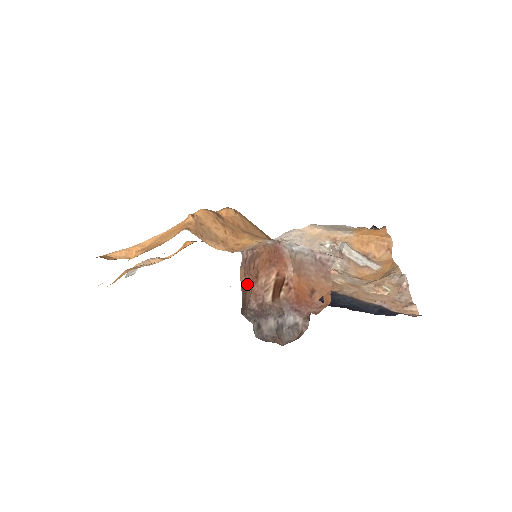
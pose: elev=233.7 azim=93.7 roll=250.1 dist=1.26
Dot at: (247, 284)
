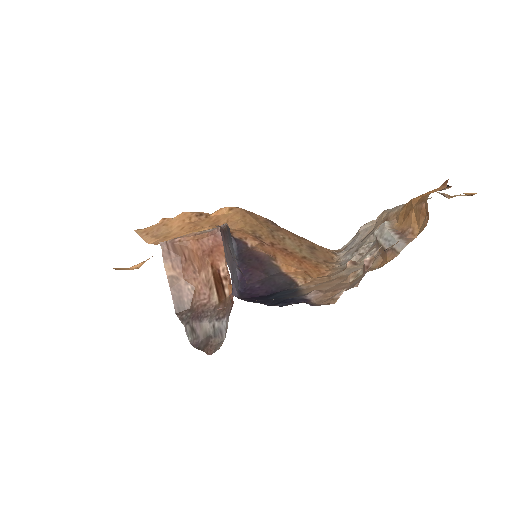
Dot at: (181, 280)
